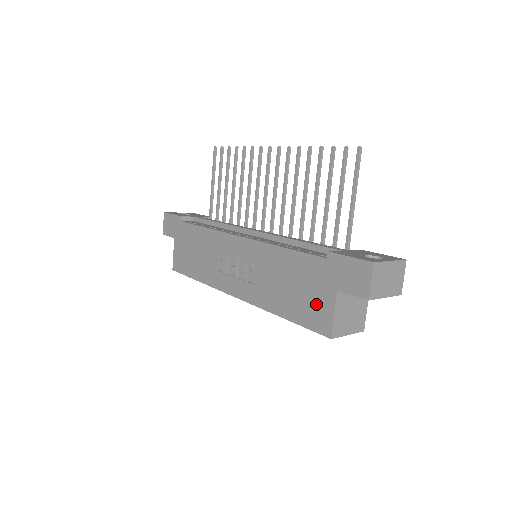
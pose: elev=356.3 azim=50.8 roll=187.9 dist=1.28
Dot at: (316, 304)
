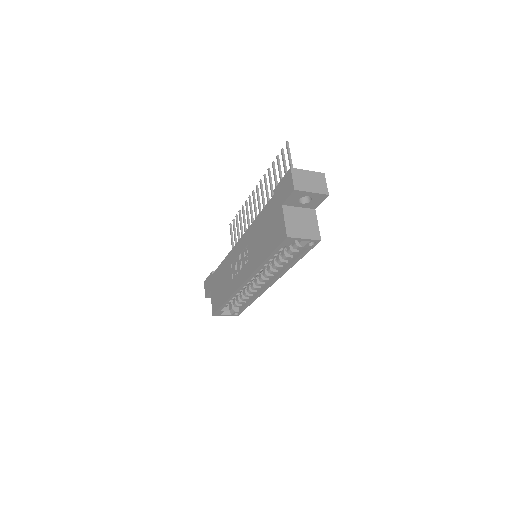
Dot at: (276, 227)
